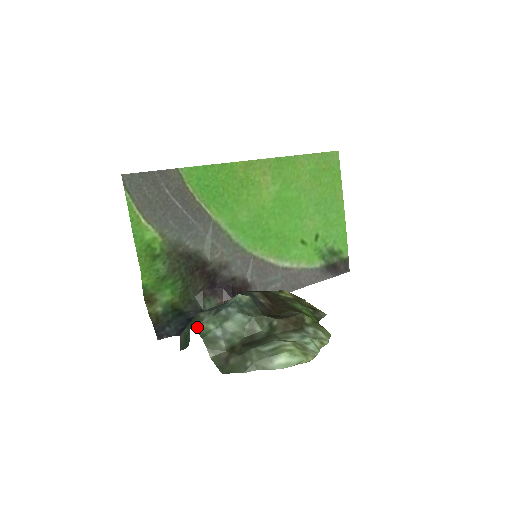
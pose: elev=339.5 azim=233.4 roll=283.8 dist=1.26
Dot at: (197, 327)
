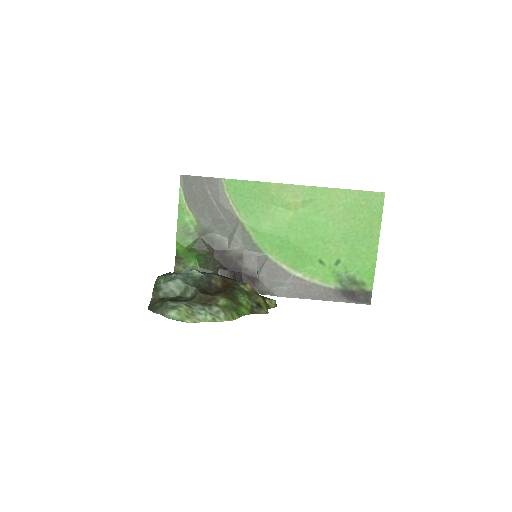
Dot at: (157, 279)
